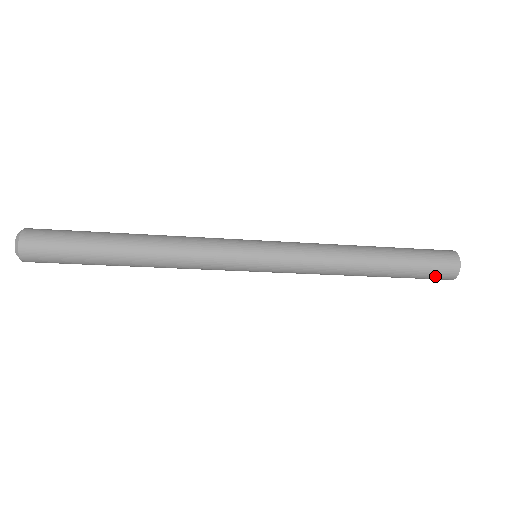
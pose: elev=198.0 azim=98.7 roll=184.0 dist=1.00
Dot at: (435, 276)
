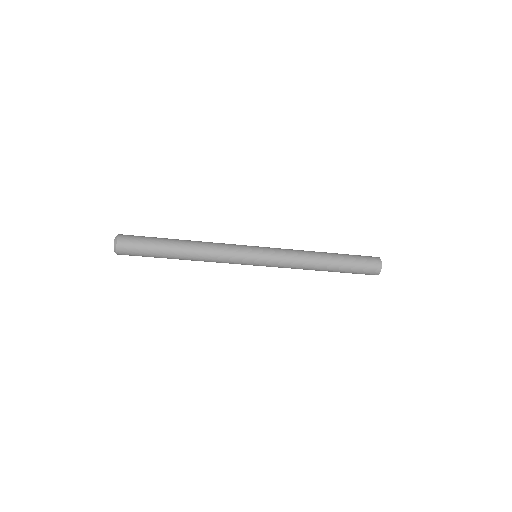
Dot at: (367, 271)
